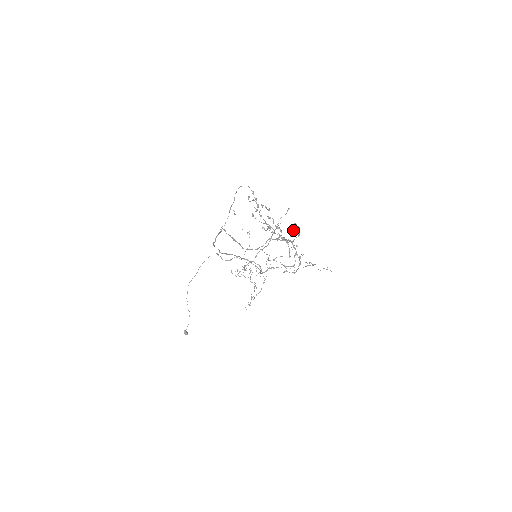
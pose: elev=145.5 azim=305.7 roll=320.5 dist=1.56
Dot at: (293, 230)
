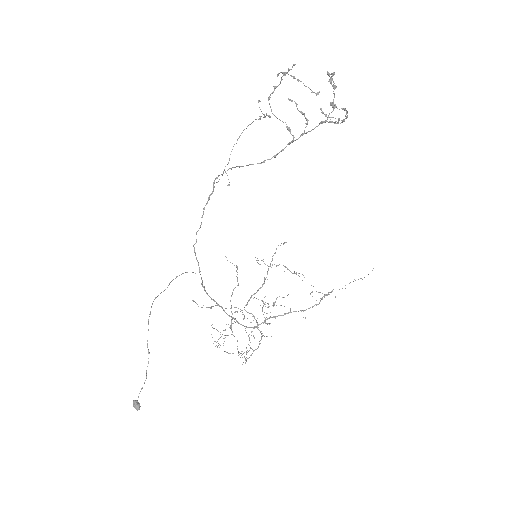
Dot at: (331, 74)
